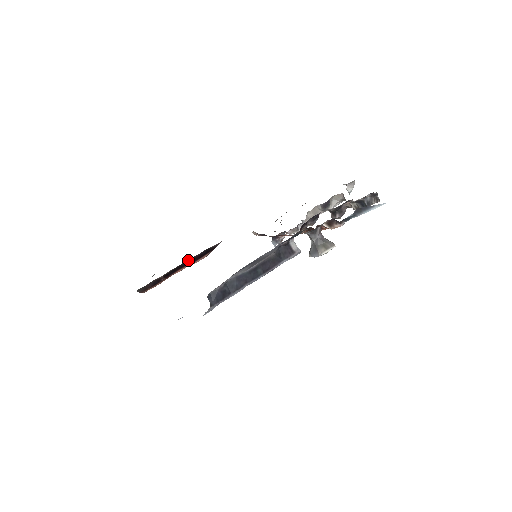
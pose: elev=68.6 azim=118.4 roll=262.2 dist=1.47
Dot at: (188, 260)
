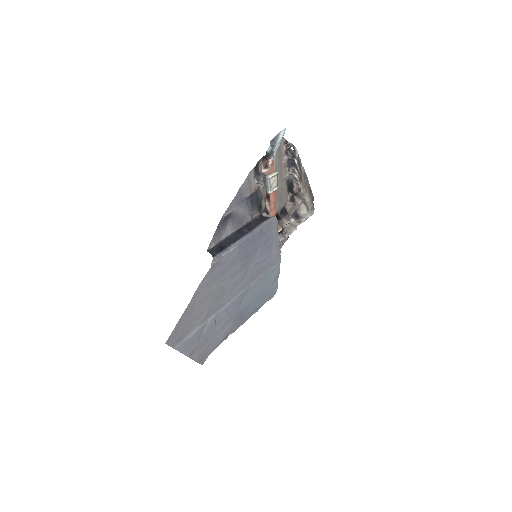
Dot at: occluded
